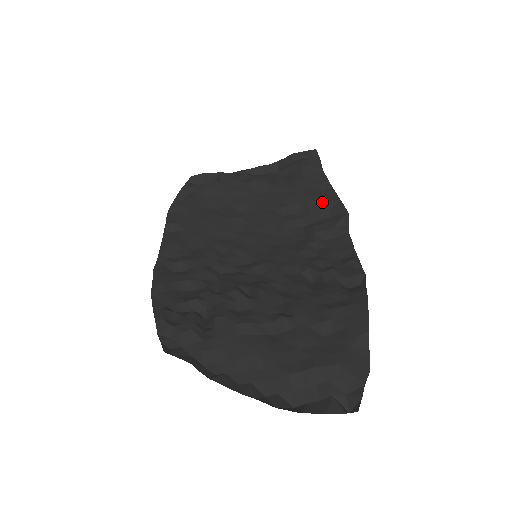
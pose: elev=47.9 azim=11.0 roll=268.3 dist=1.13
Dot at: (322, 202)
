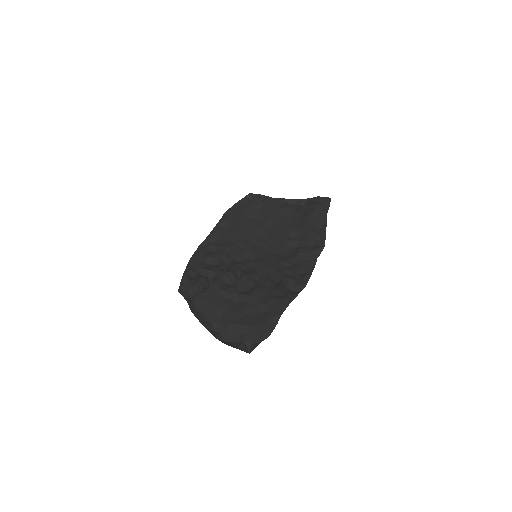
Dot at: (314, 235)
